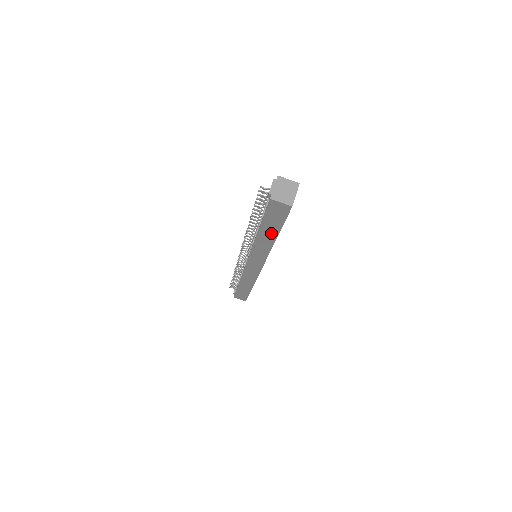
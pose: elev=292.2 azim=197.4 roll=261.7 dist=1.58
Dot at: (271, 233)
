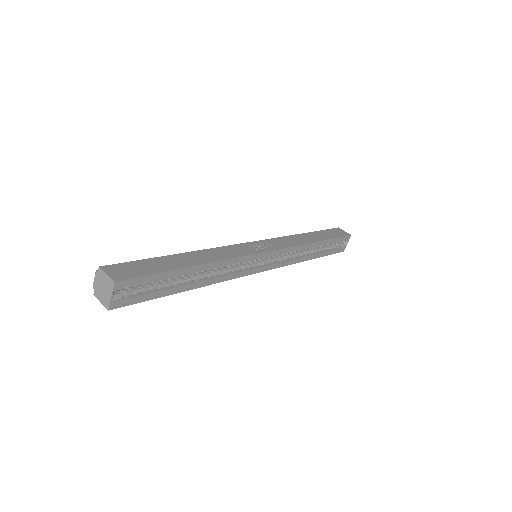
Dot at: occluded
